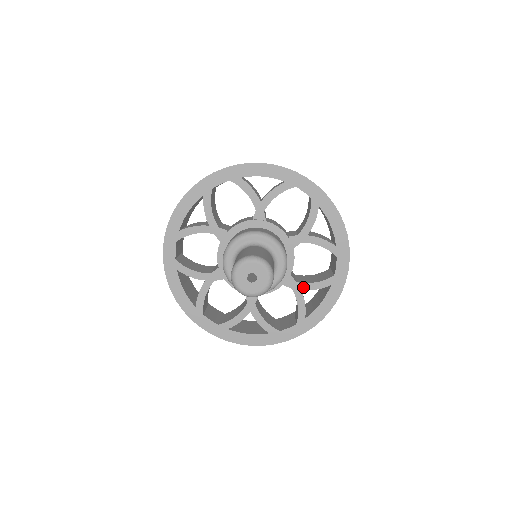
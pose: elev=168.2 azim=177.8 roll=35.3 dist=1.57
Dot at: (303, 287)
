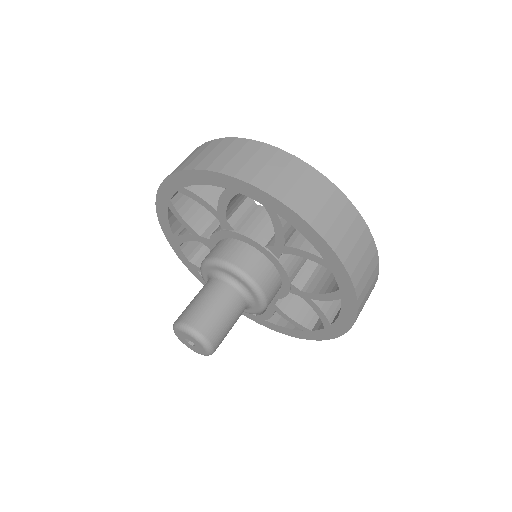
Dot at: (278, 311)
